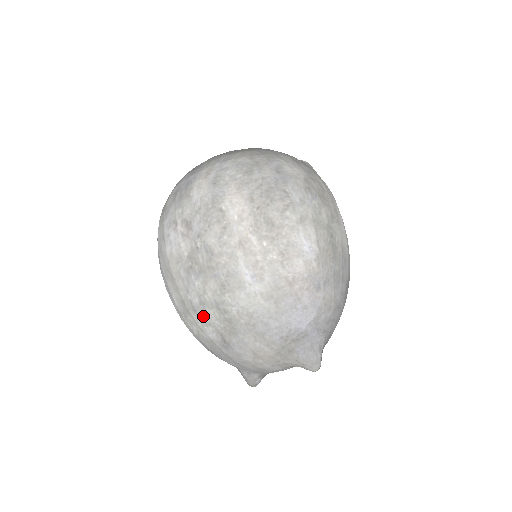
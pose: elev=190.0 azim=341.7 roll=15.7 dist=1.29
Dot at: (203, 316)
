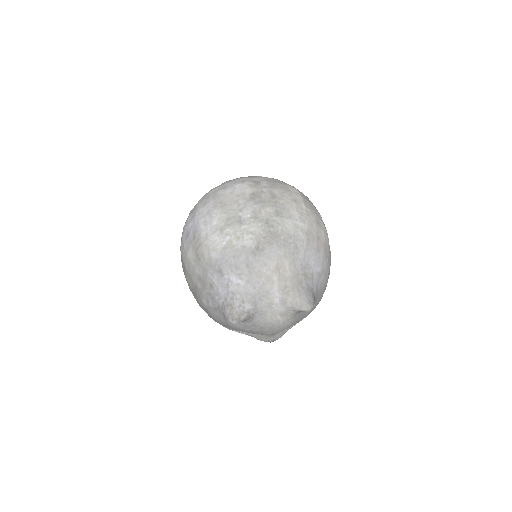
Dot at: (248, 226)
